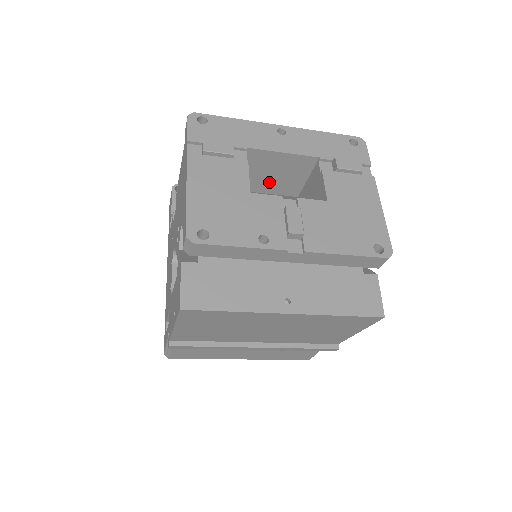
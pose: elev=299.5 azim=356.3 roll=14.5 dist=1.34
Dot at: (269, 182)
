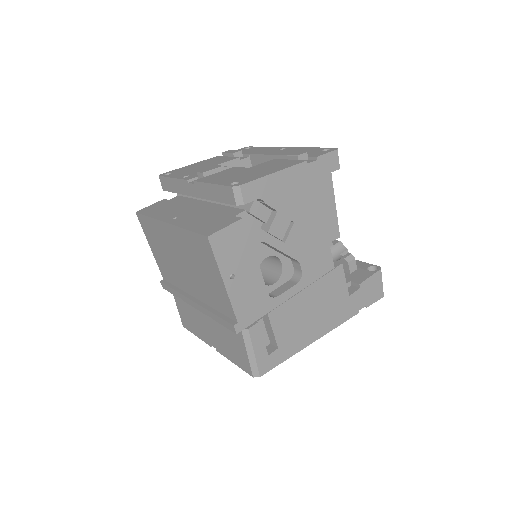
Dot at: occluded
